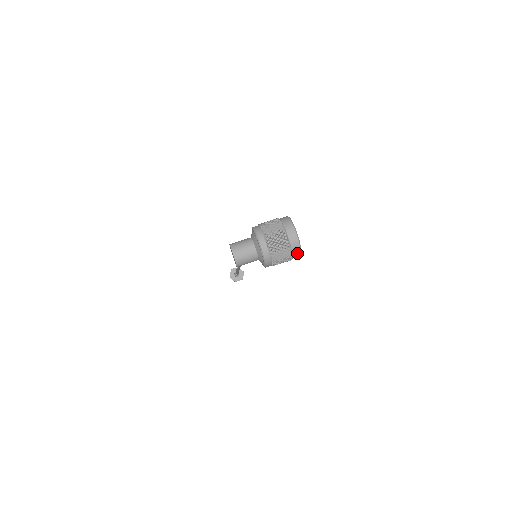
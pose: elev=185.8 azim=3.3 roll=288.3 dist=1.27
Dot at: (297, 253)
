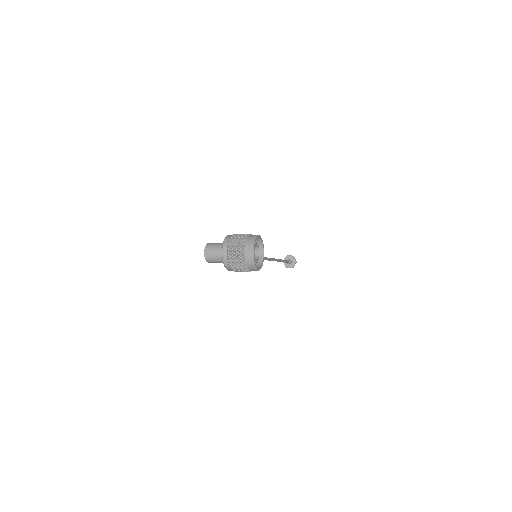
Dot at: (252, 268)
